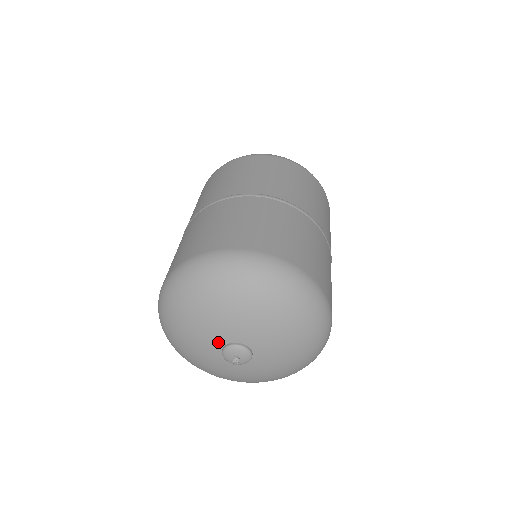
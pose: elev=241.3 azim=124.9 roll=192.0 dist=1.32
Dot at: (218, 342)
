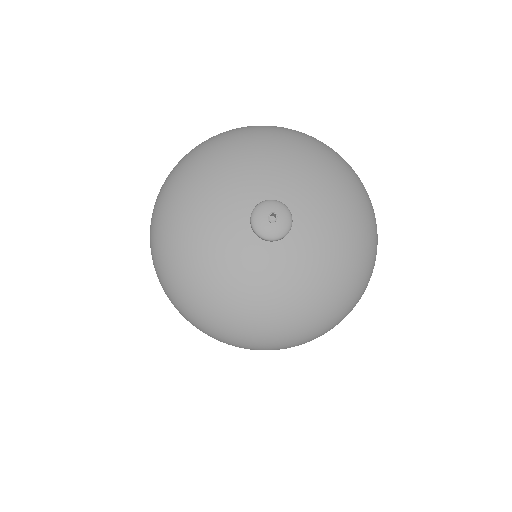
Dot at: (243, 207)
